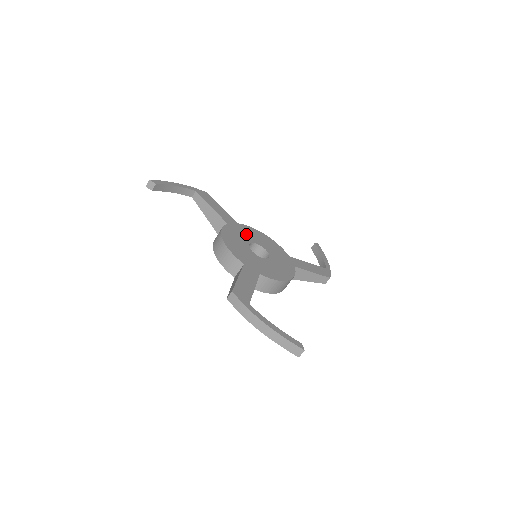
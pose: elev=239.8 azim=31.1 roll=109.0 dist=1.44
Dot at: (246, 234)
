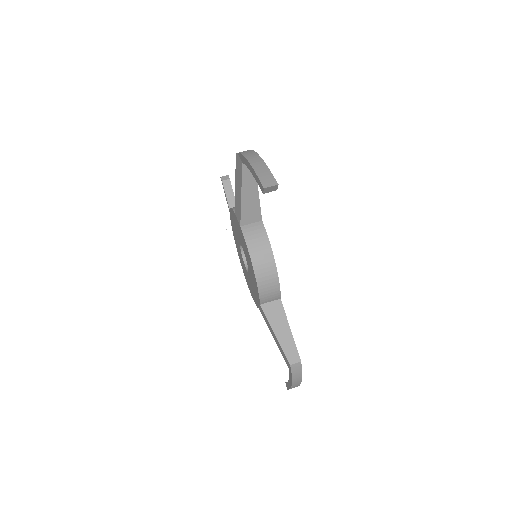
Dot at: occluded
